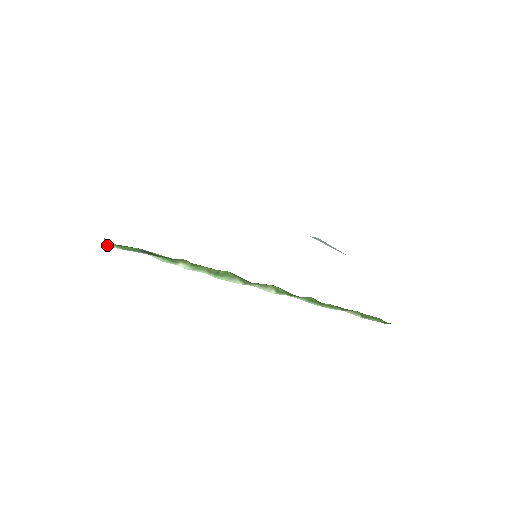
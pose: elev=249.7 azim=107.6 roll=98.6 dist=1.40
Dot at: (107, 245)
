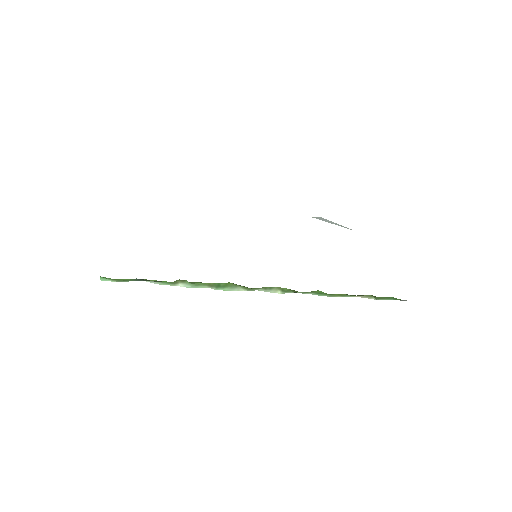
Dot at: (103, 280)
